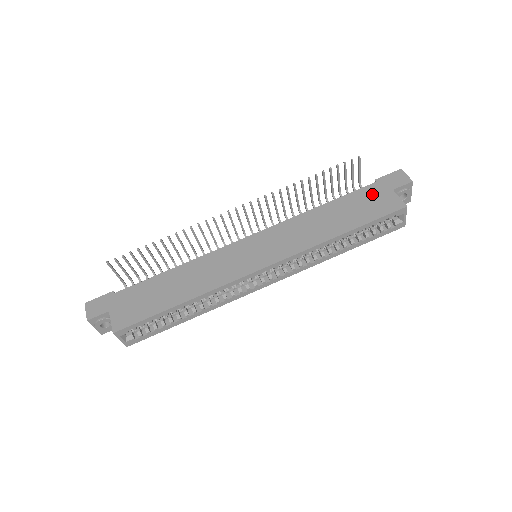
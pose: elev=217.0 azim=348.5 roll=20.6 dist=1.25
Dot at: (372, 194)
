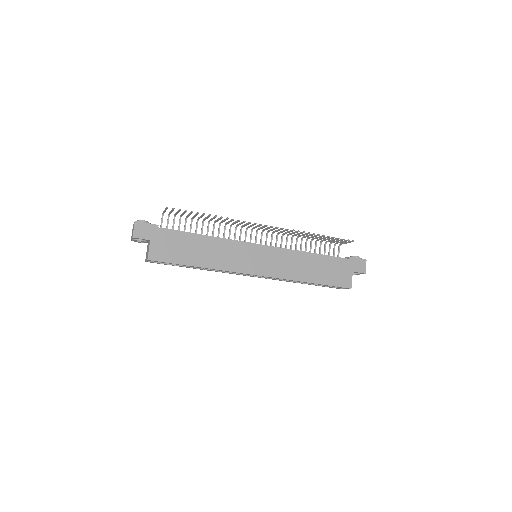
Dot at: (342, 266)
